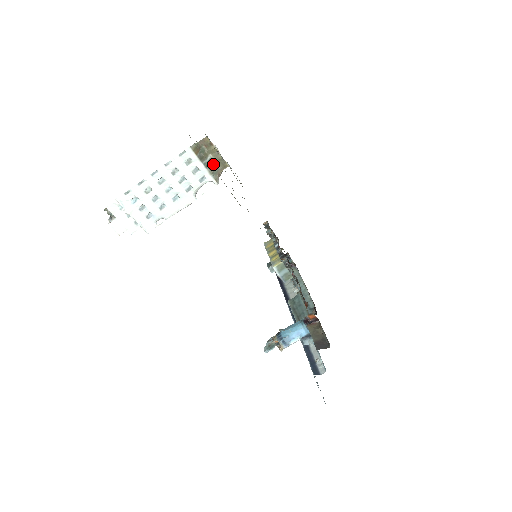
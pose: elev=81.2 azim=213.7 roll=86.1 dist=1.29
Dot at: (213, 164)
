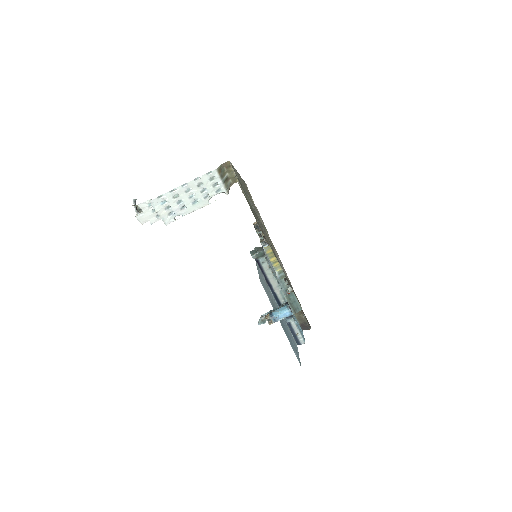
Dot at: (228, 180)
